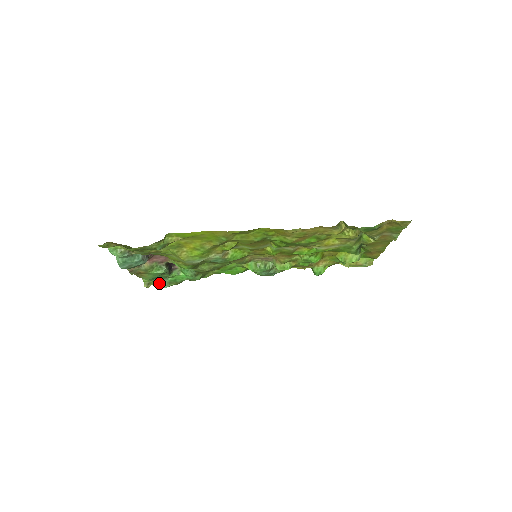
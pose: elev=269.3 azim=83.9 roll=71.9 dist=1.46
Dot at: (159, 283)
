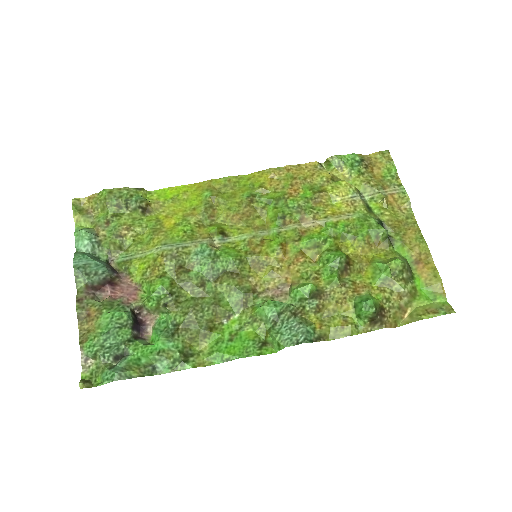
Dot at: (108, 369)
